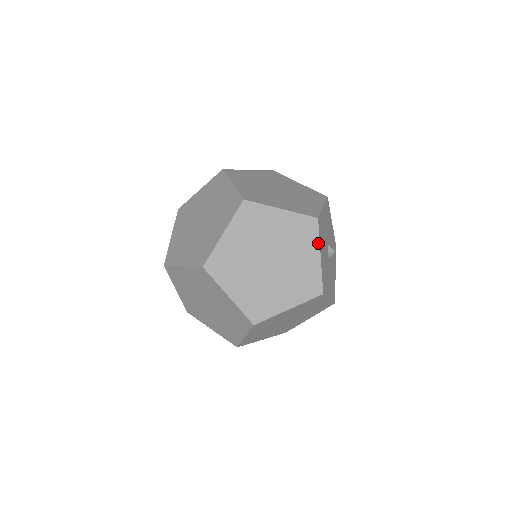
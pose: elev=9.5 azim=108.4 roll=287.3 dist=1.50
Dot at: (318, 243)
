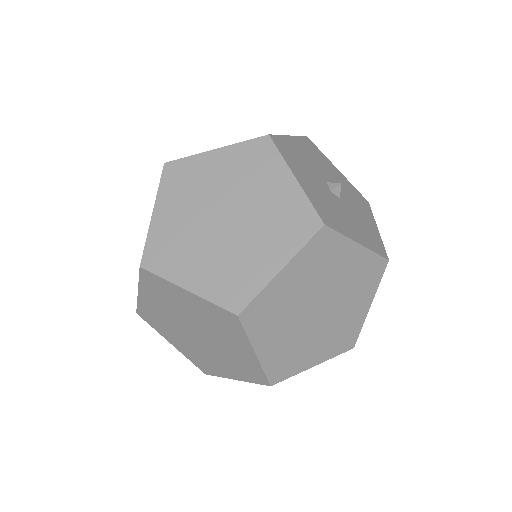
Dot at: occluded
